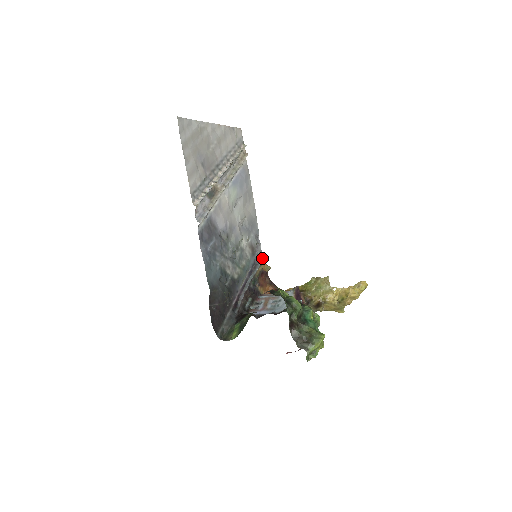
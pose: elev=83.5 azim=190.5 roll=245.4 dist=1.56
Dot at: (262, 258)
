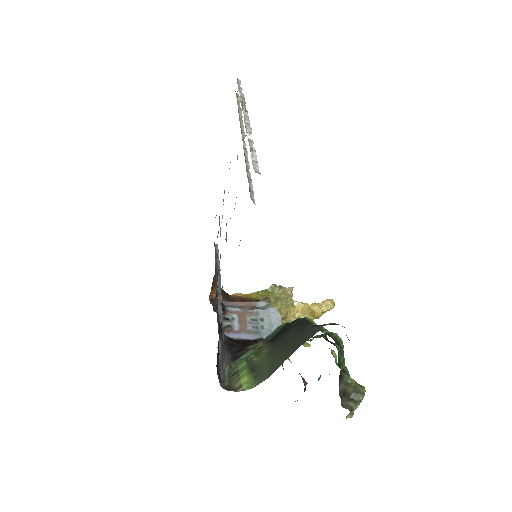
Dot at: (216, 247)
